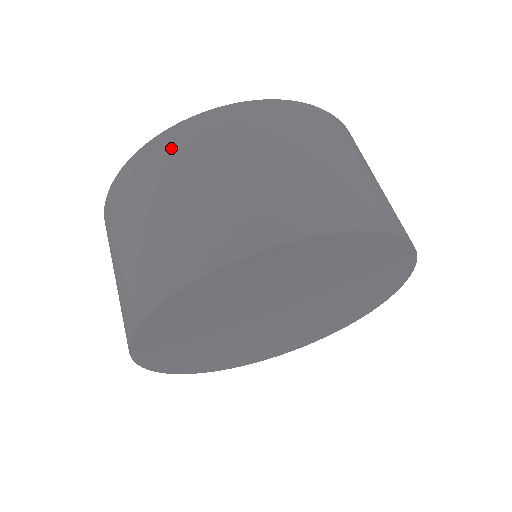
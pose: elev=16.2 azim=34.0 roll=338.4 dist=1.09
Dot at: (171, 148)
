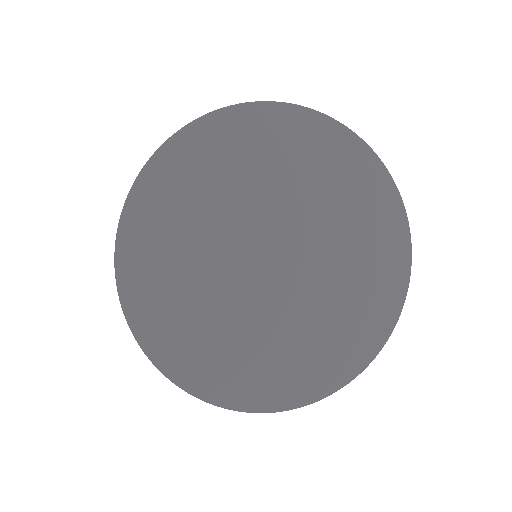
Dot at: occluded
